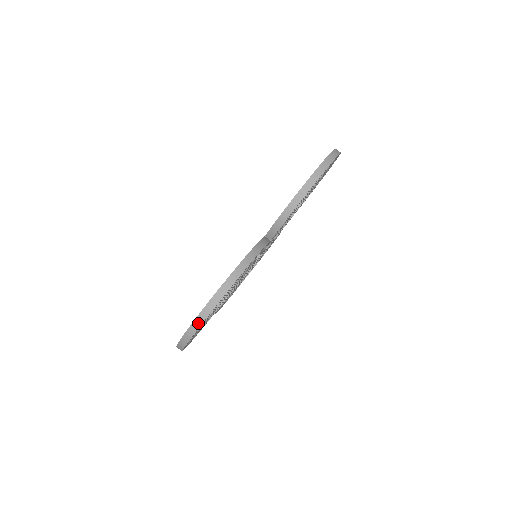
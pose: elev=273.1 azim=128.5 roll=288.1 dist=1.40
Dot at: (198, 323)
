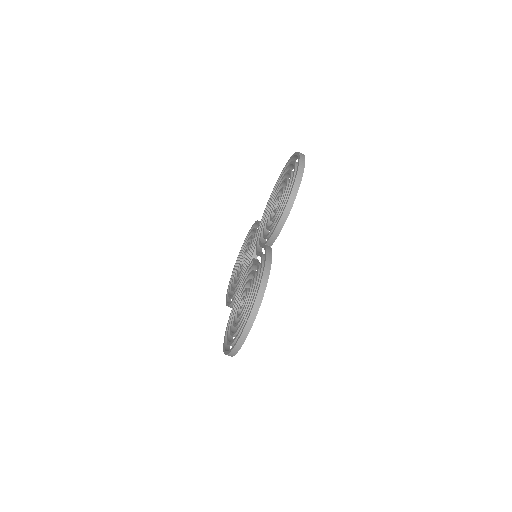
Dot at: (244, 337)
